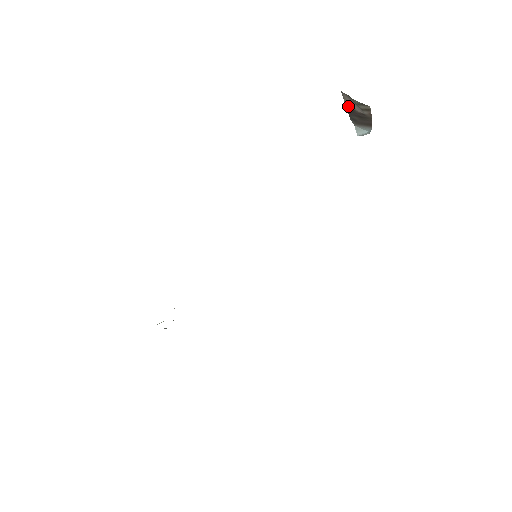
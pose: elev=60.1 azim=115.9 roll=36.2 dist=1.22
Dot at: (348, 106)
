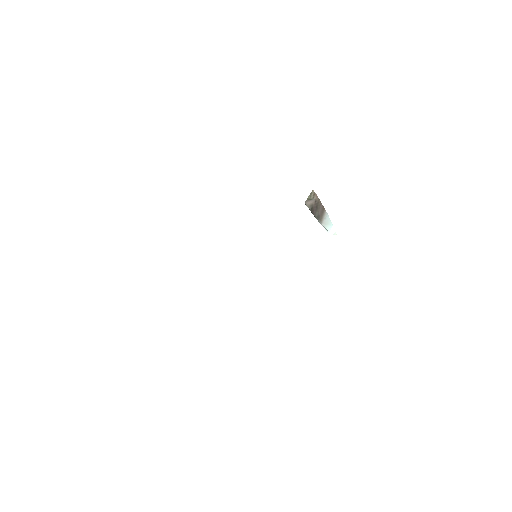
Dot at: (310, 207)
